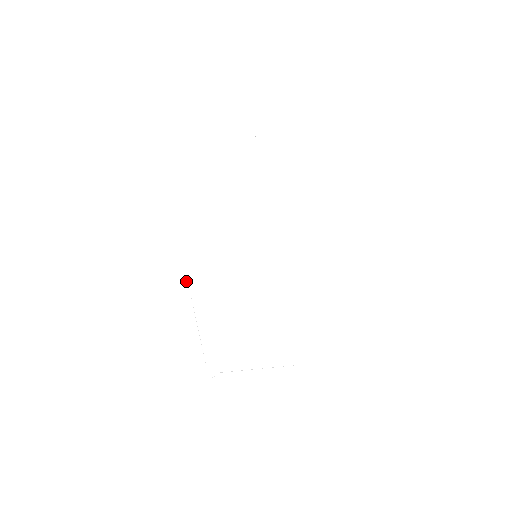
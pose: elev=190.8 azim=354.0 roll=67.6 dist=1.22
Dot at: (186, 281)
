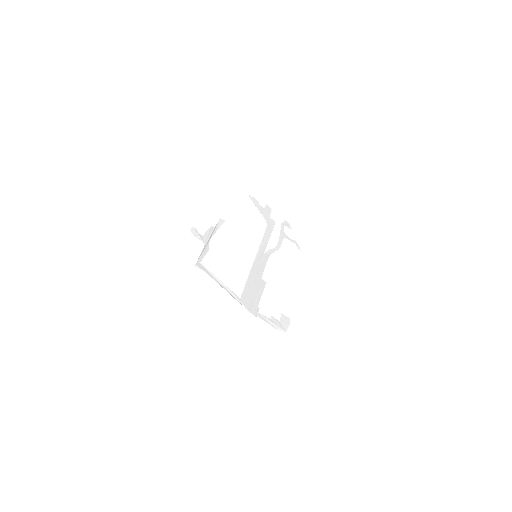
Dot at: (213, 228)
